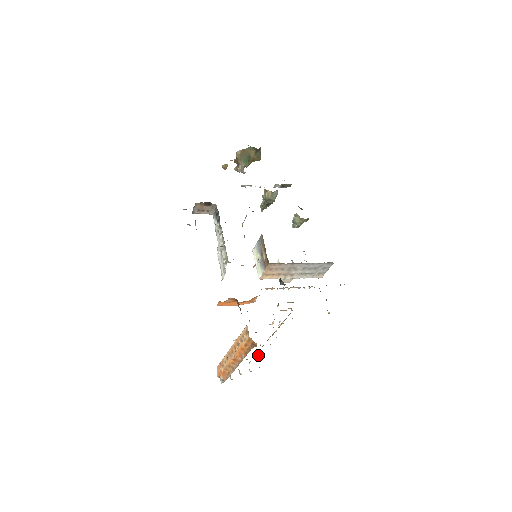
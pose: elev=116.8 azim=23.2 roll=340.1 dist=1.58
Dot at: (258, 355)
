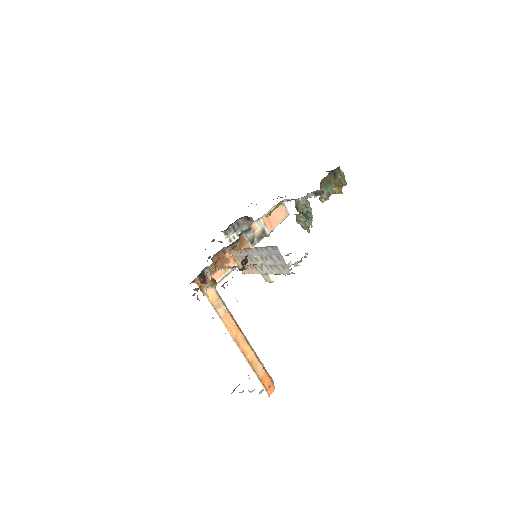
Dot at: occluded
